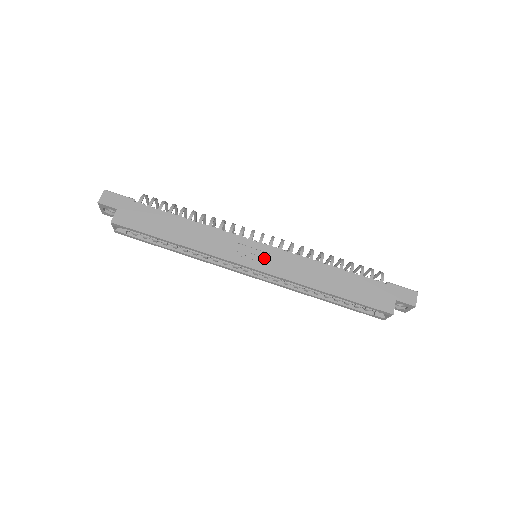
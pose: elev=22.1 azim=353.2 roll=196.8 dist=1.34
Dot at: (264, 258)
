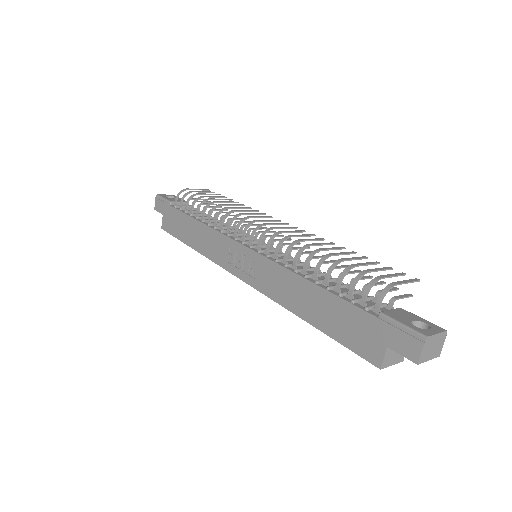
Dot at: (248, 266)
